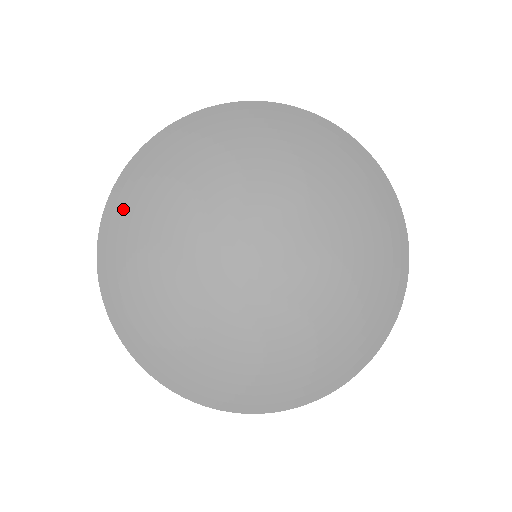
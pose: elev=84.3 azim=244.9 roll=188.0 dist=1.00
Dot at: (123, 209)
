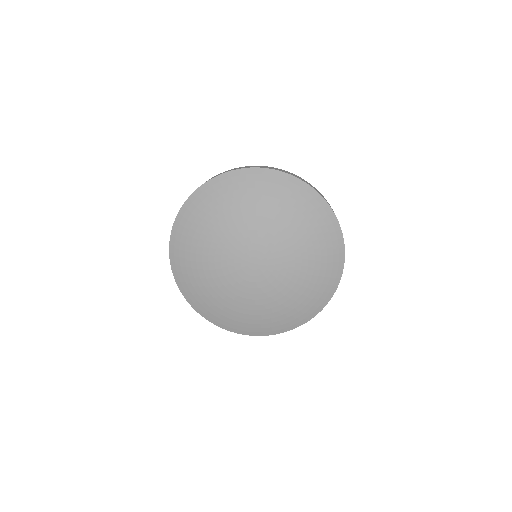
Dot at: (181, 272)
